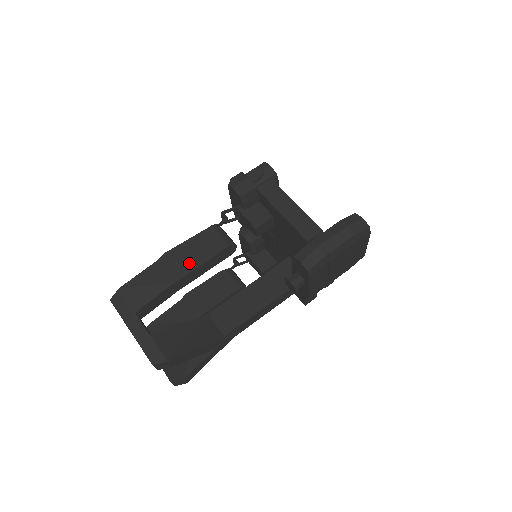
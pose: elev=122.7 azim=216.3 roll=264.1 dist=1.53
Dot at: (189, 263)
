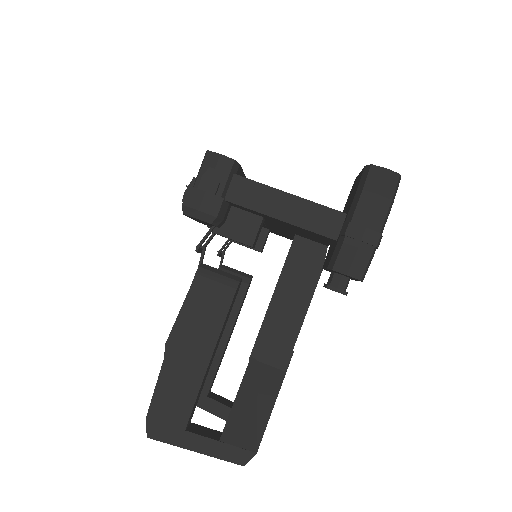
Dot at: (204, 339)
